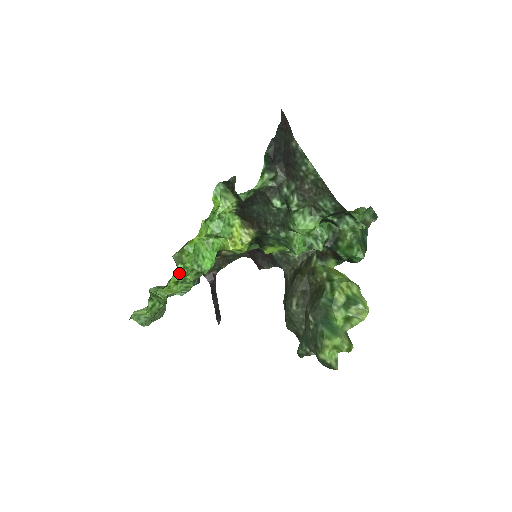
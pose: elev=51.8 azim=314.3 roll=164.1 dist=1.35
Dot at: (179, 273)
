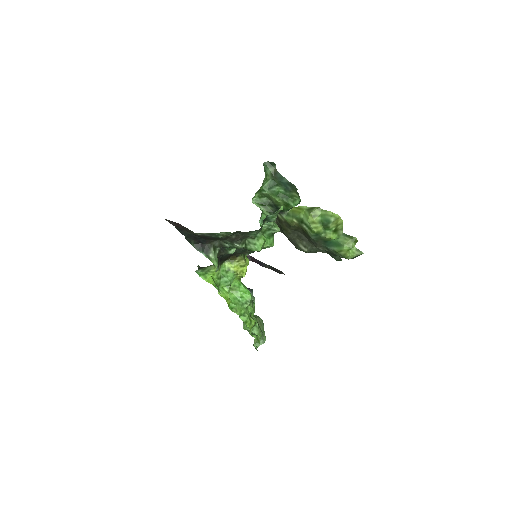
Dot at: (245, 320)
